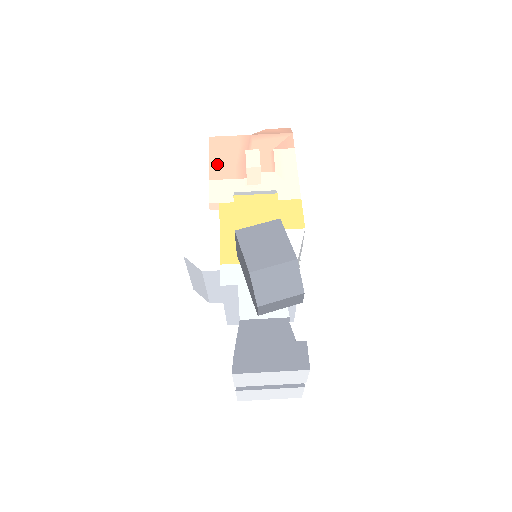
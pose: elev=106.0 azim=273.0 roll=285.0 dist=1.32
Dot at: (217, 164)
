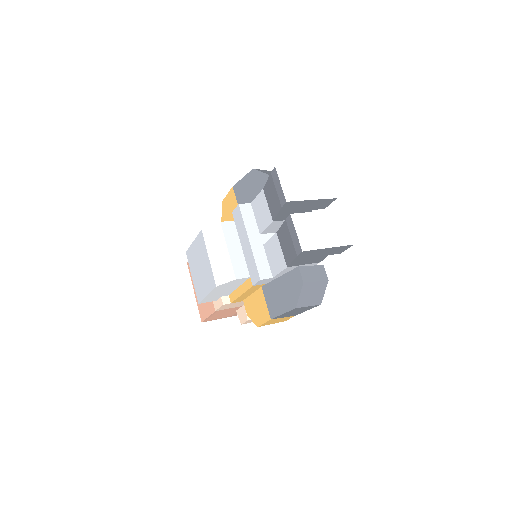
Dot at: occluded
